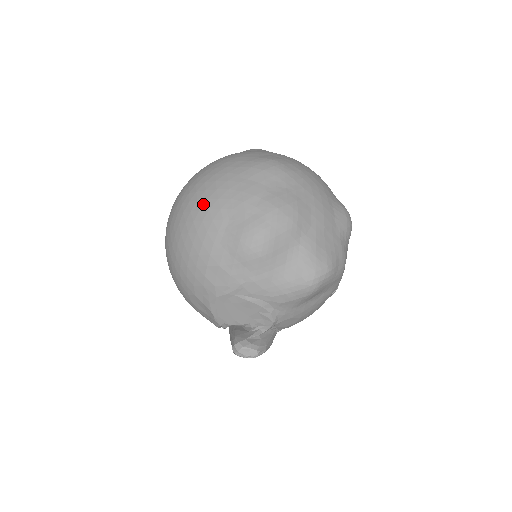
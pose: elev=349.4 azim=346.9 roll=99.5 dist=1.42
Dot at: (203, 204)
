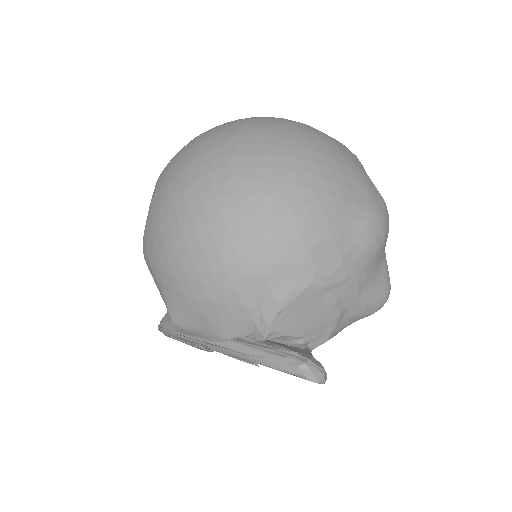
Dot at: (318, 158)
